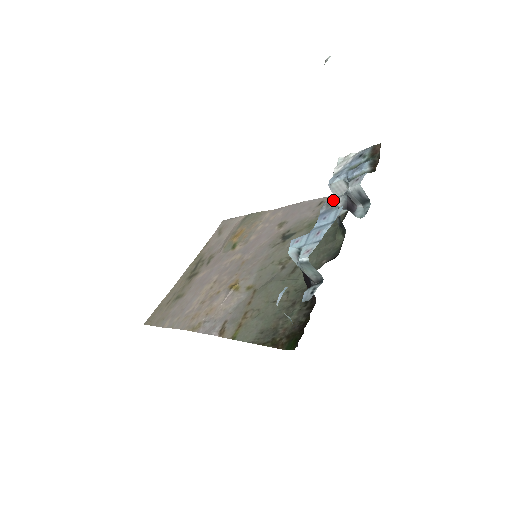
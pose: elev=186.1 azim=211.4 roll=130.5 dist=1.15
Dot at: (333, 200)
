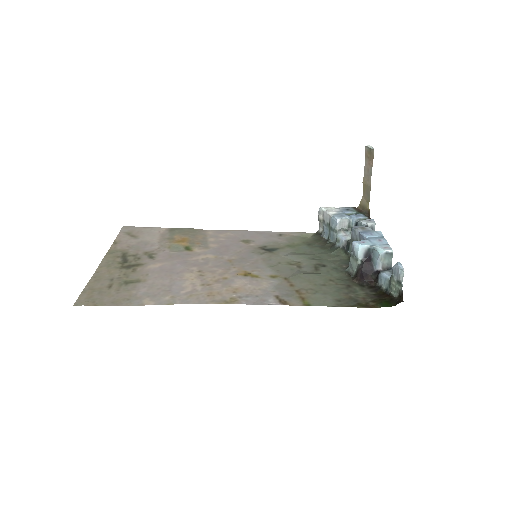
Dot at: (363, 227)
